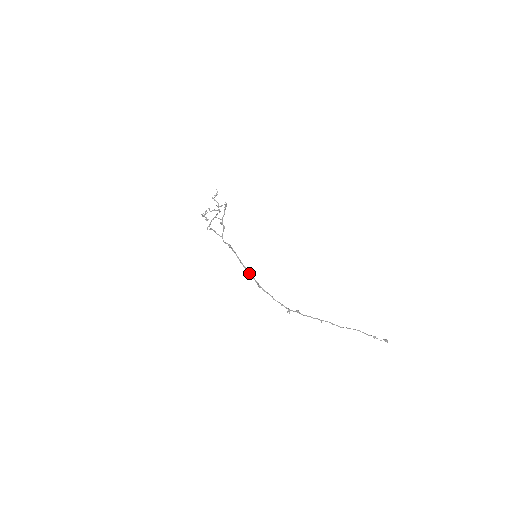
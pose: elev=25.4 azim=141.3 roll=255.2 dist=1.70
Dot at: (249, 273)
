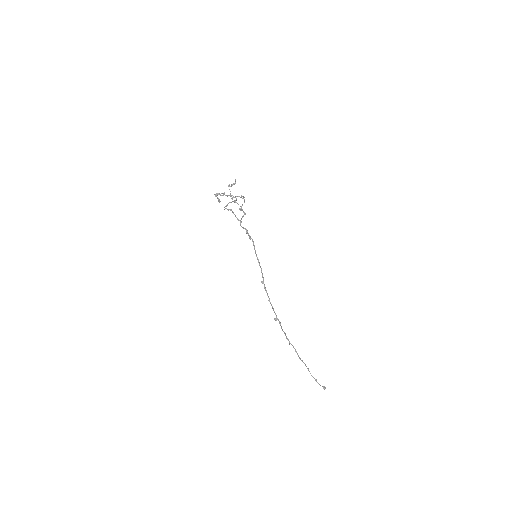
Dot at: occluded
